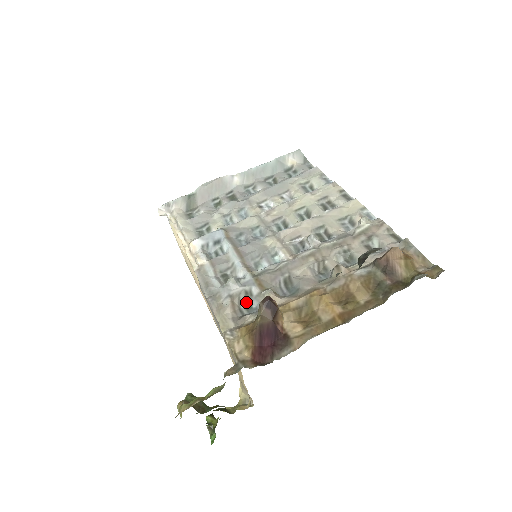
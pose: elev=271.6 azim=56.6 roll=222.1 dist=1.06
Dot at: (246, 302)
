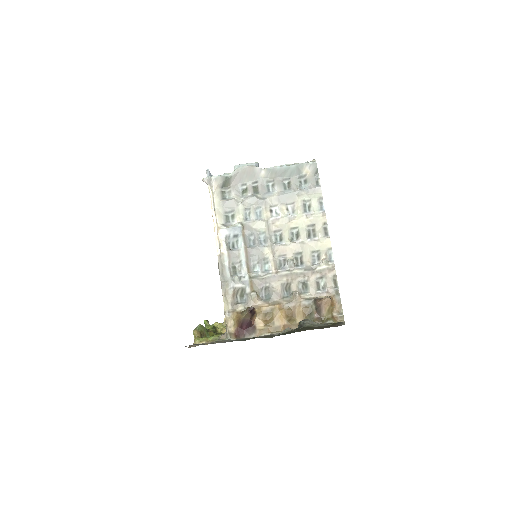
Dot at: (241, 294)
